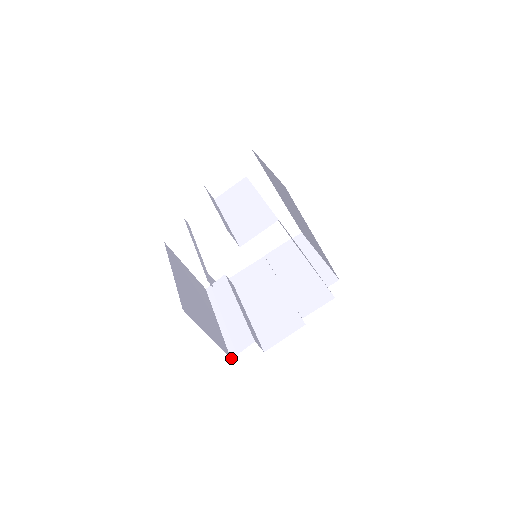
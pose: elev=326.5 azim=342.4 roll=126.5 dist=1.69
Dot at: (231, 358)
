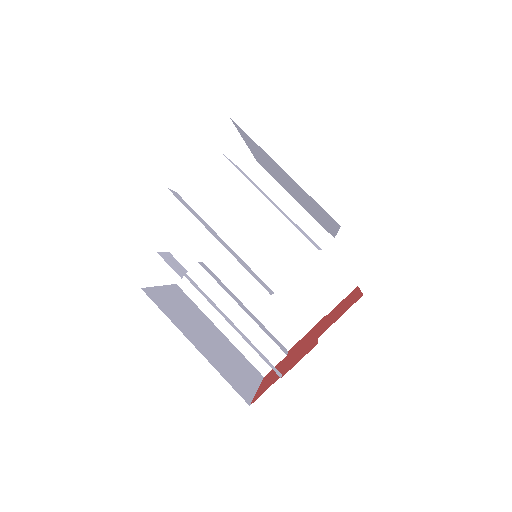
Dot at: (264, 376)
